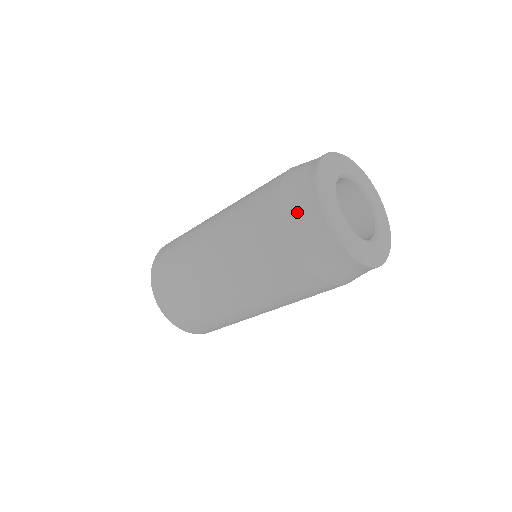
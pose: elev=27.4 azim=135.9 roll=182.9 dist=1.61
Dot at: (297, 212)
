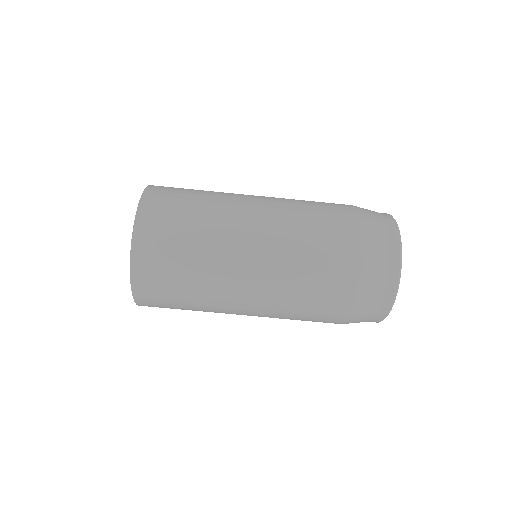
Dot at: occluded
